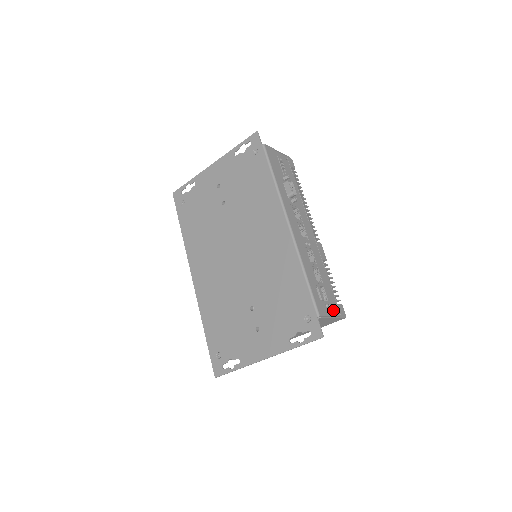
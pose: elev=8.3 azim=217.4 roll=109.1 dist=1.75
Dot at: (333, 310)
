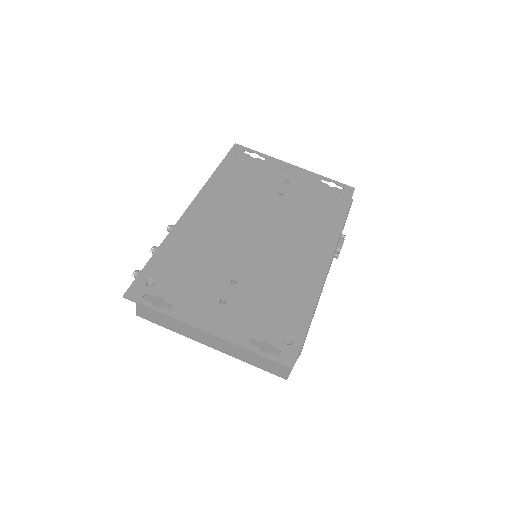
Dot at: occluded
